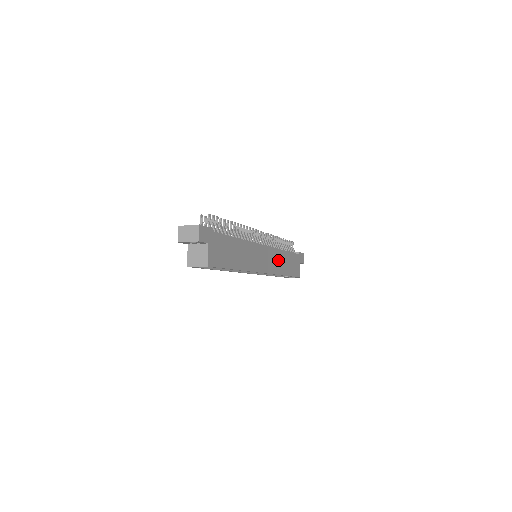
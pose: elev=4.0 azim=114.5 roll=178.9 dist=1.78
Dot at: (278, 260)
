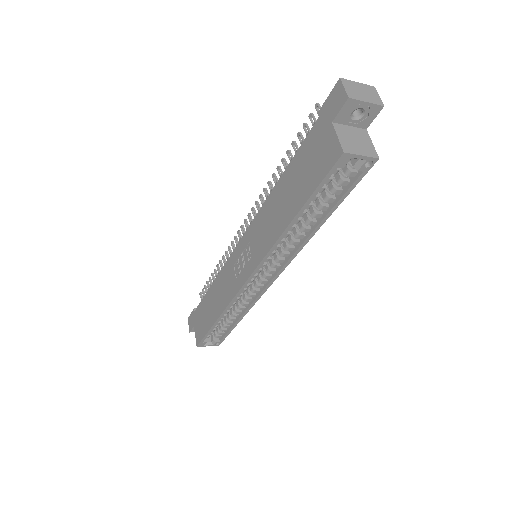
Dot at: occluded
